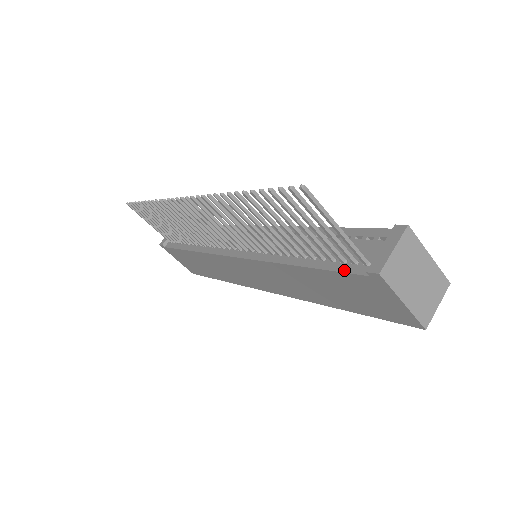
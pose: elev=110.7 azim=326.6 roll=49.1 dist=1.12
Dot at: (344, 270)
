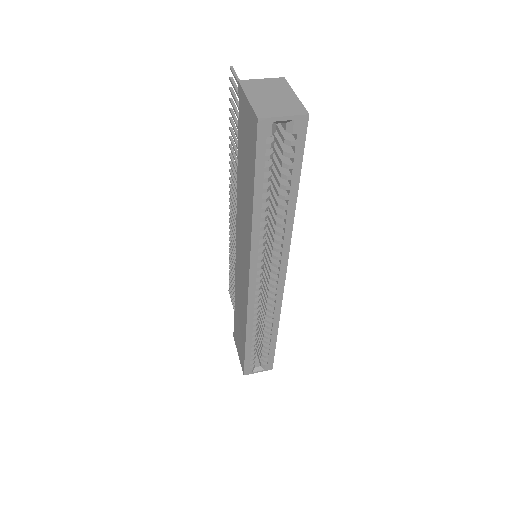
Dot at: occluded
